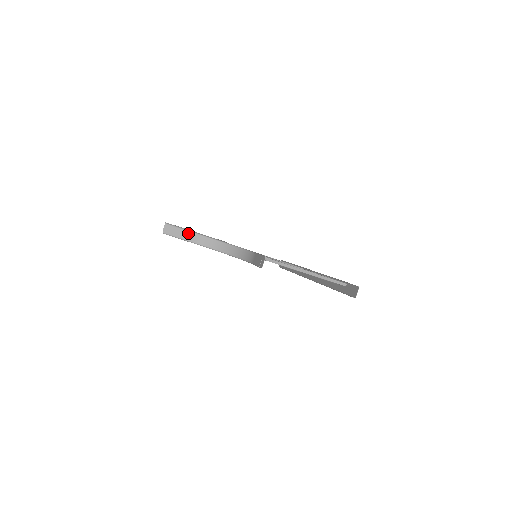
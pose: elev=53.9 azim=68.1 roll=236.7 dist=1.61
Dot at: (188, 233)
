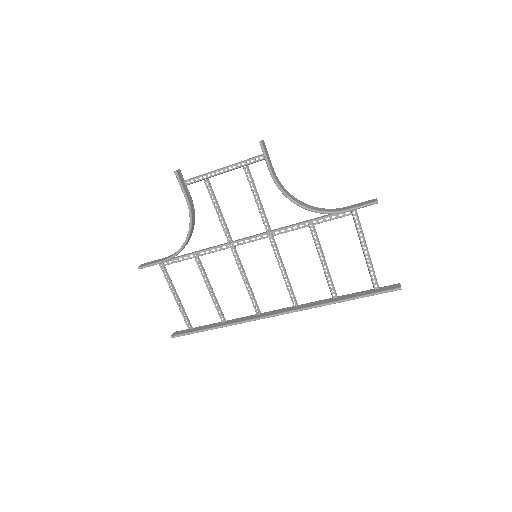
Dot at: (271, 164)
